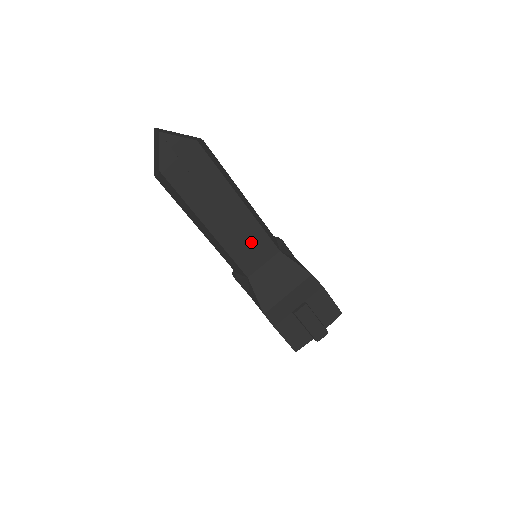
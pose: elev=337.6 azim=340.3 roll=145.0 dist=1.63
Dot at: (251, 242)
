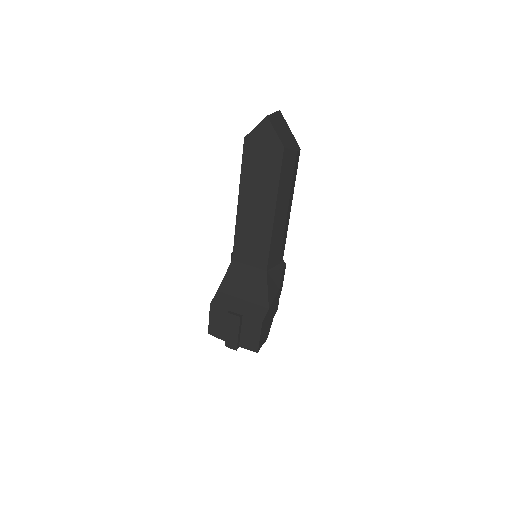
Dot at: (255, 243)
